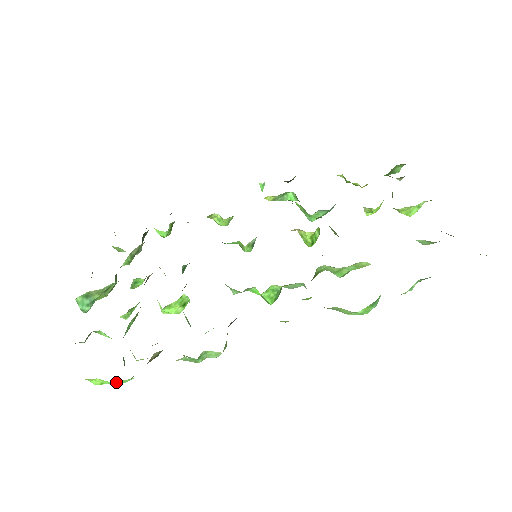
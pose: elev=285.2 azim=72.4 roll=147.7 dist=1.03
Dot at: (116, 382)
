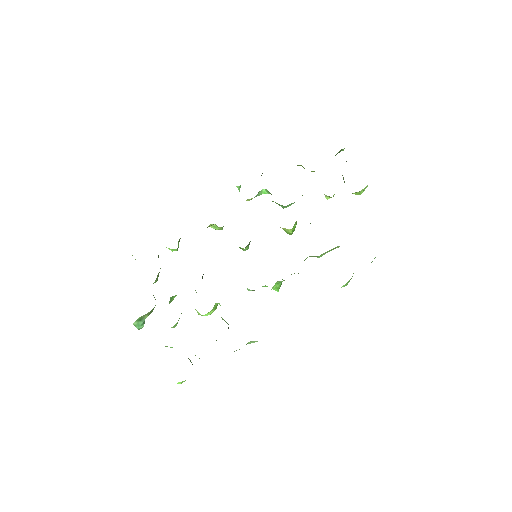
Dot at: occluded
